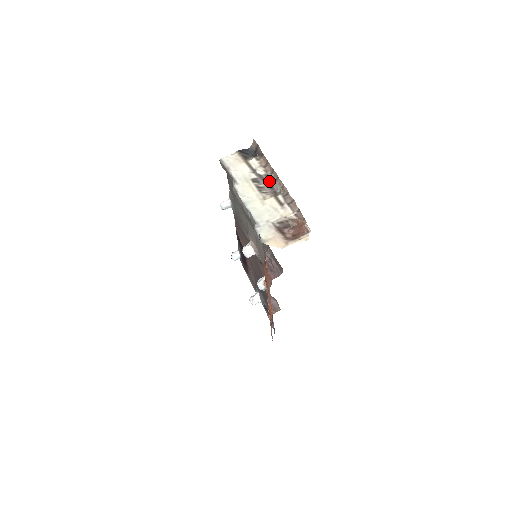
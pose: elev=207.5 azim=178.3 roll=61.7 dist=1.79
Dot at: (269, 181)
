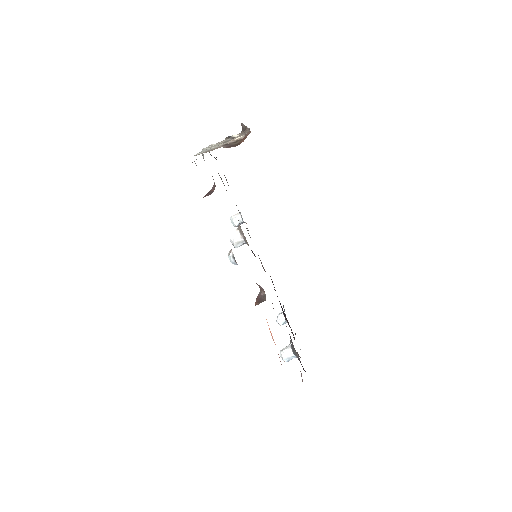
Dot at: occluded
